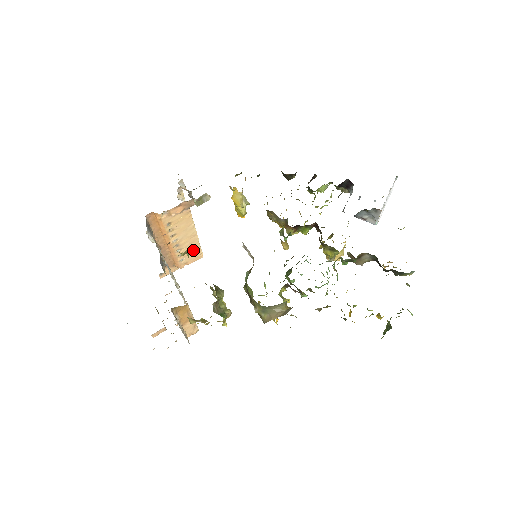
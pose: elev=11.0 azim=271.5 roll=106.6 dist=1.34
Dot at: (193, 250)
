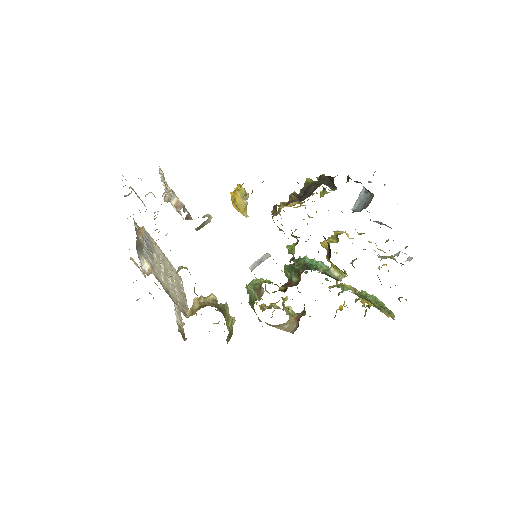
Dot at: occluded
